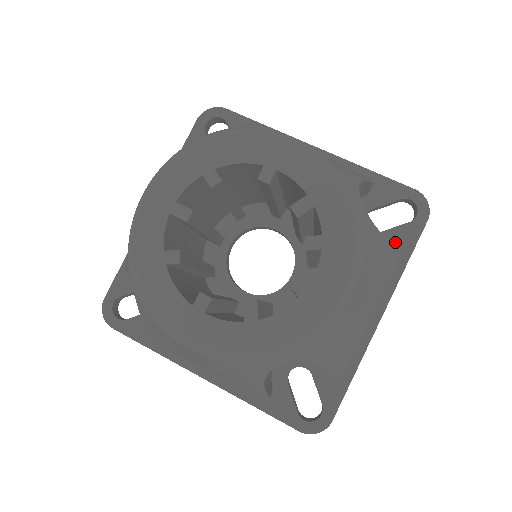
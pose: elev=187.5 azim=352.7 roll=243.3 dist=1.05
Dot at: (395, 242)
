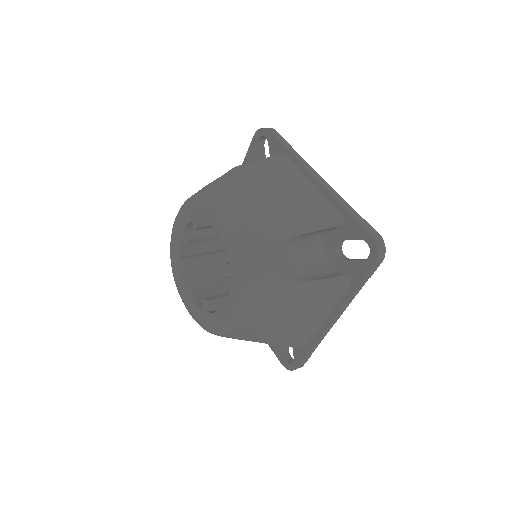
Dot at: (326, 280)
